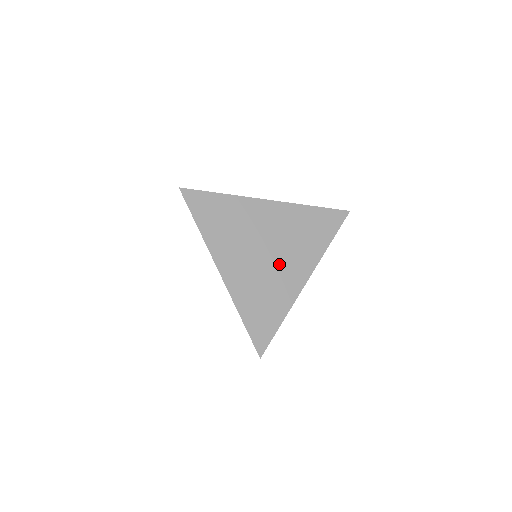
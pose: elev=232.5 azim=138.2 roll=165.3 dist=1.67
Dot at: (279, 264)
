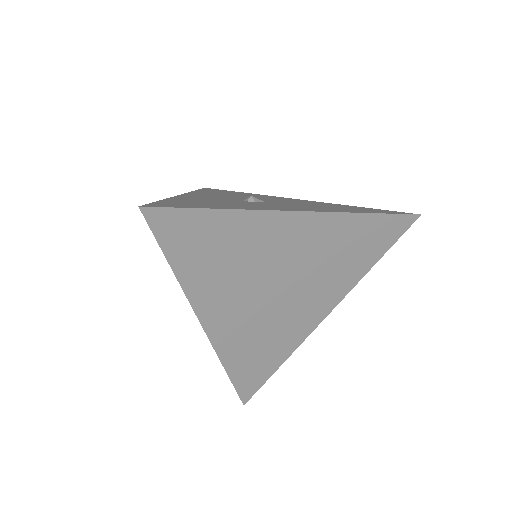
Dot at: (294, 302)
